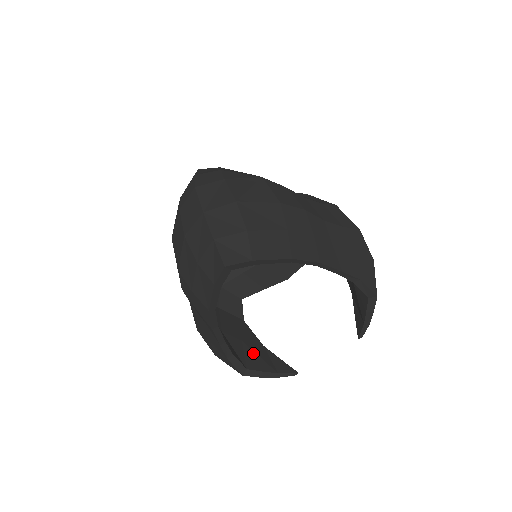
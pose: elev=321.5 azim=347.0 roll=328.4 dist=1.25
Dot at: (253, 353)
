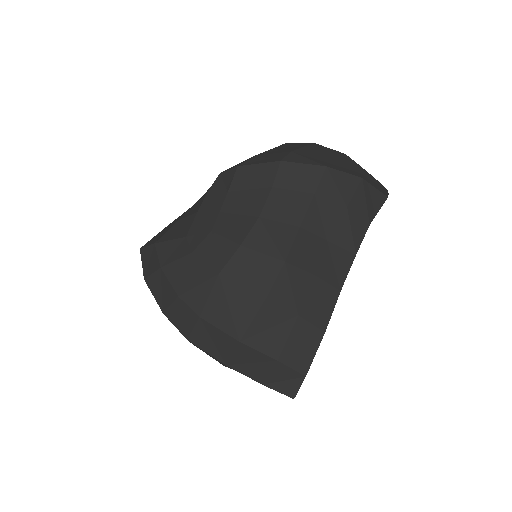
Dot at: occluded
